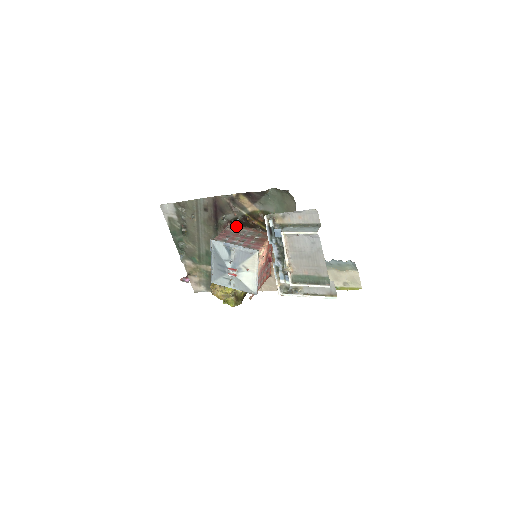
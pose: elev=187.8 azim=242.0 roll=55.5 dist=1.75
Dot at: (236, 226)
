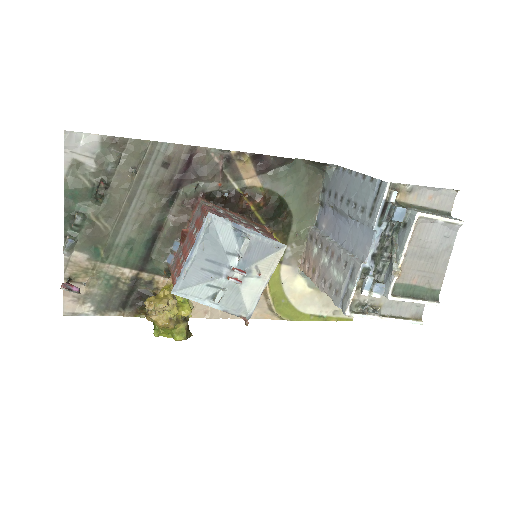
Dot at: (213, 204)
